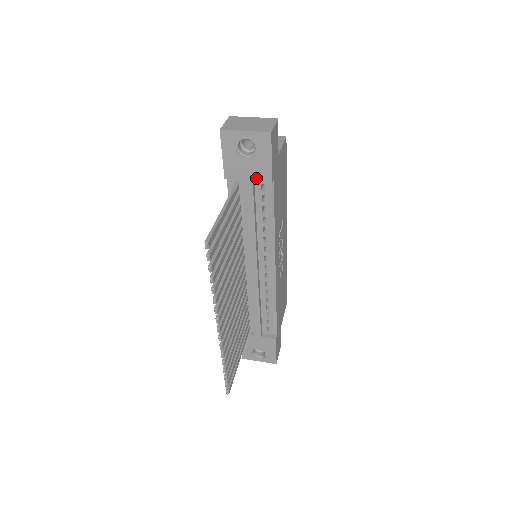
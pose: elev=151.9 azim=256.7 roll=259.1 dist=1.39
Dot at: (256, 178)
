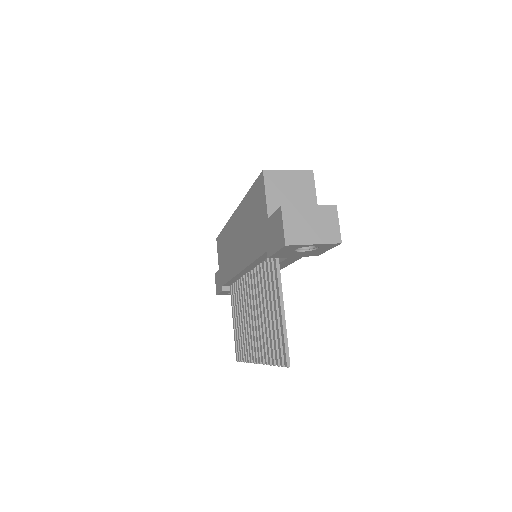
Dot at: (303, 256)
